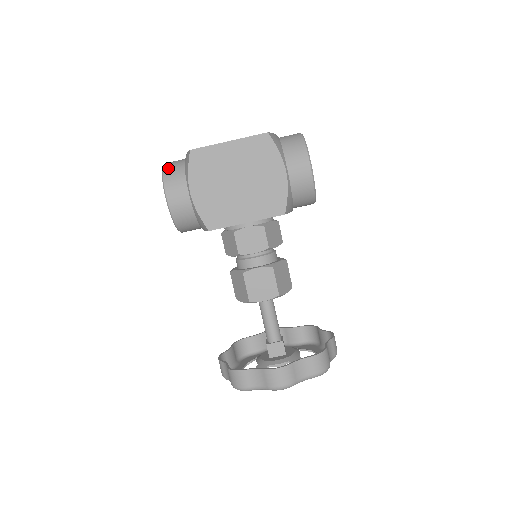
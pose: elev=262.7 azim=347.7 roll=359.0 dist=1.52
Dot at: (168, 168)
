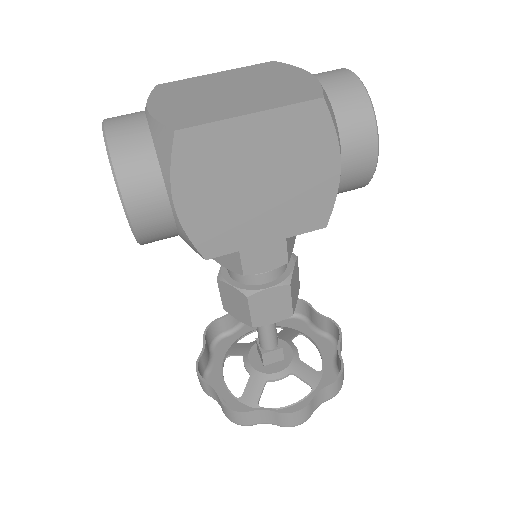
Dot at: (120, 150)
